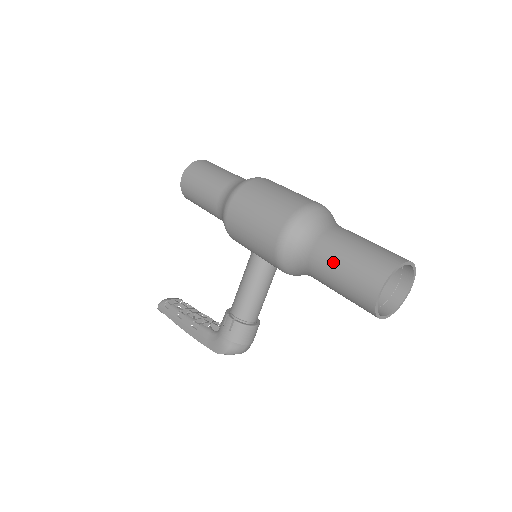
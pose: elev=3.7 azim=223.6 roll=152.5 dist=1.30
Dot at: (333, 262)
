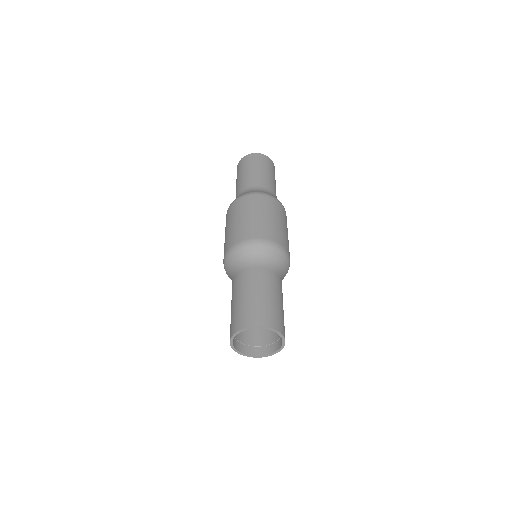
Dot at: (231, 301)
